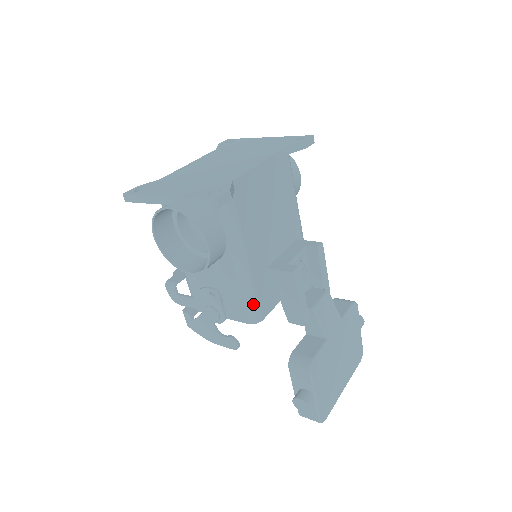
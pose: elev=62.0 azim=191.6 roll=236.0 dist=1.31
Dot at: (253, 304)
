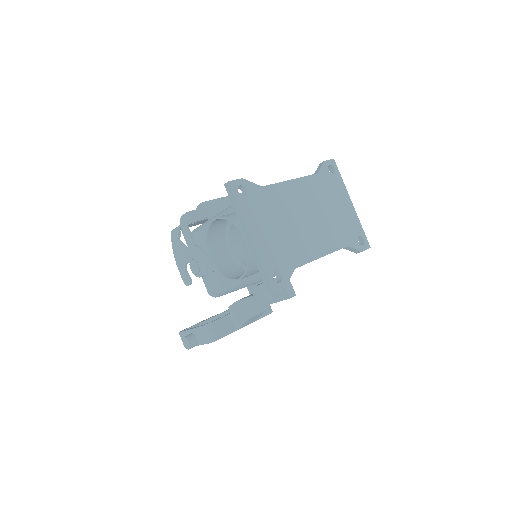
Dot at: (223, 293)
